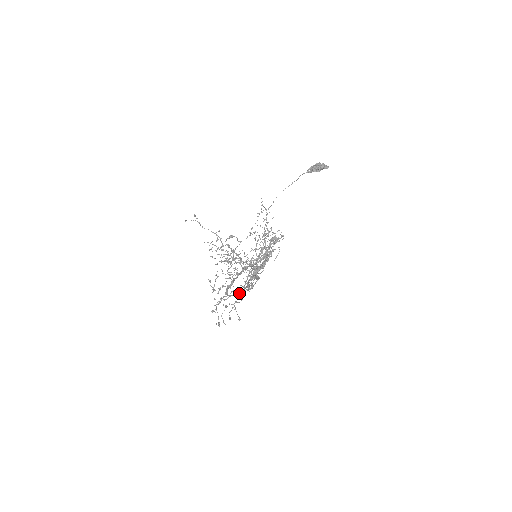
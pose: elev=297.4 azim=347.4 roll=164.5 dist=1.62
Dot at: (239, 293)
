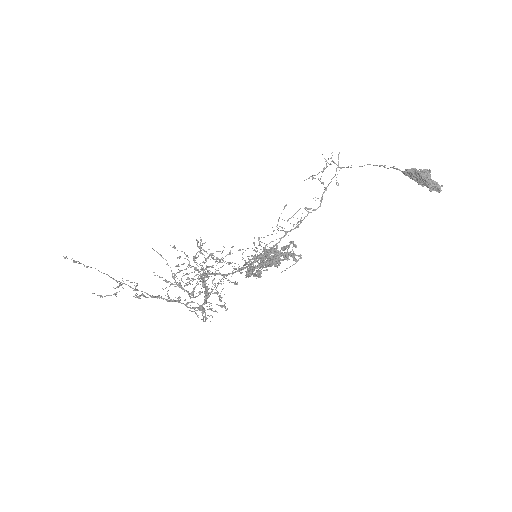
Dot at: occluded
